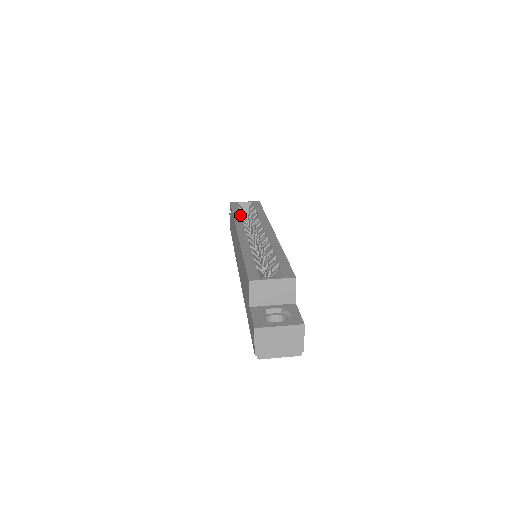
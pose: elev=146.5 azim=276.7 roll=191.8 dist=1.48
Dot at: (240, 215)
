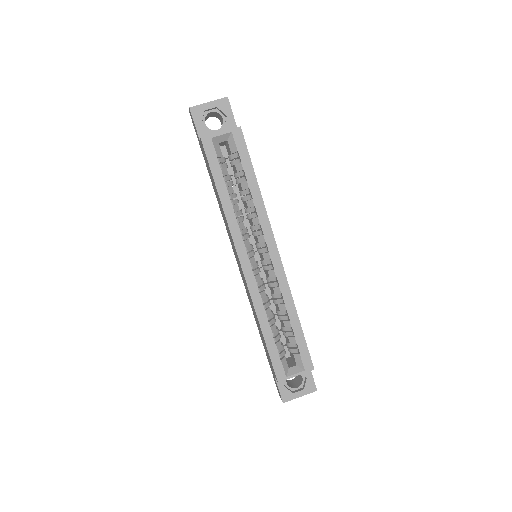
Dot at: (229, 201)
